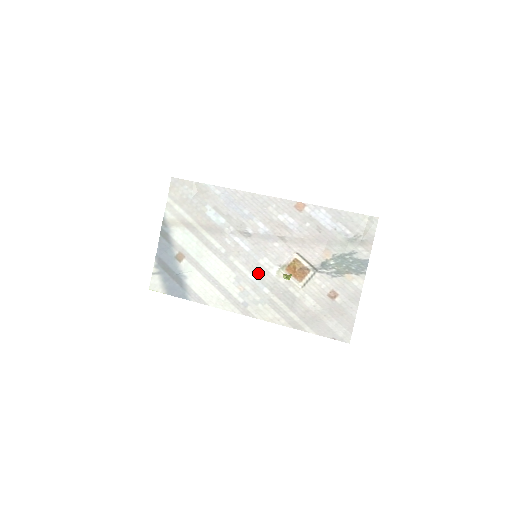
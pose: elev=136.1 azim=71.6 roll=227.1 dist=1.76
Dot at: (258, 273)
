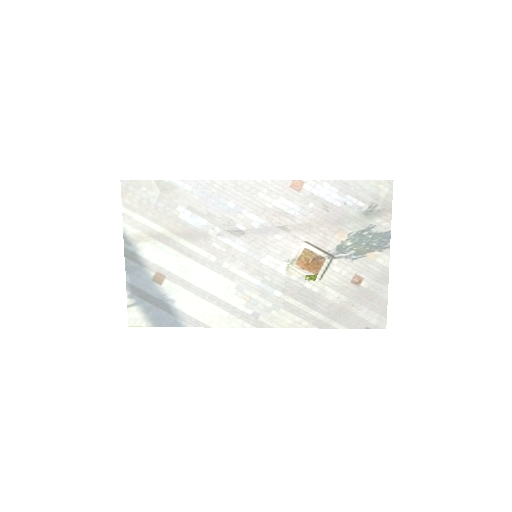
Dot at: (263, 275)
